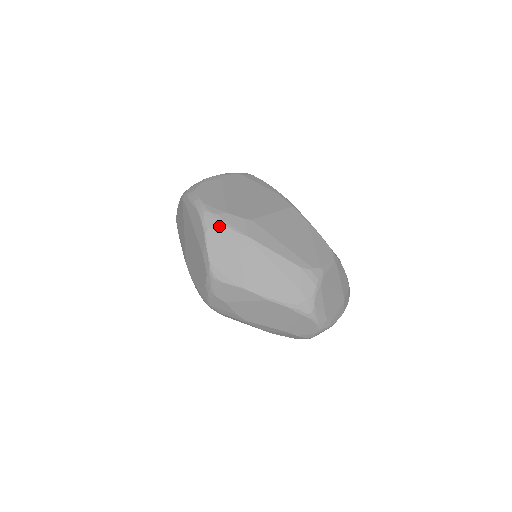
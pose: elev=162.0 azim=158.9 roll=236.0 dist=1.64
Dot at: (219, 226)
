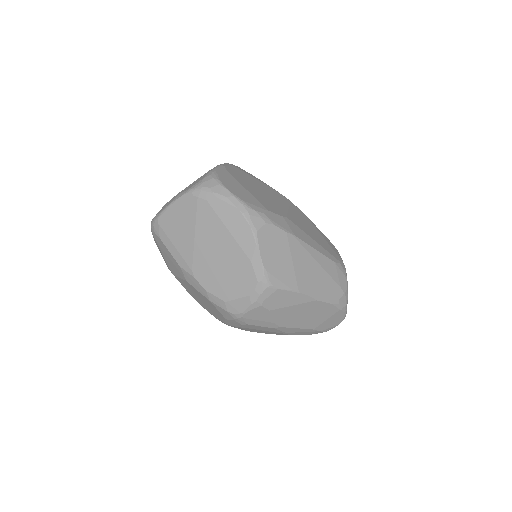
Dot at: (268, 226)
